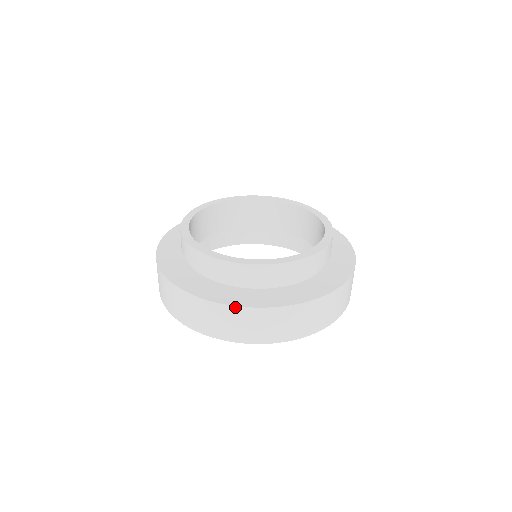
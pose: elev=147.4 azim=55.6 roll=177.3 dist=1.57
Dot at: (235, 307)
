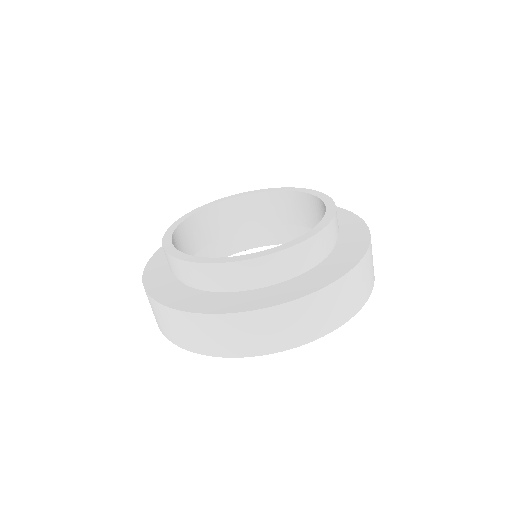
Dot at: (346, 275)
